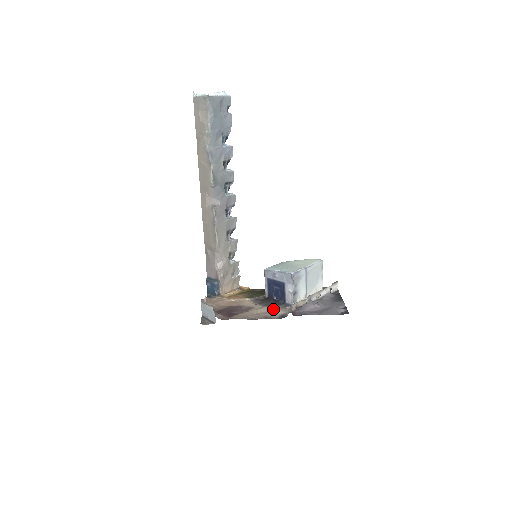
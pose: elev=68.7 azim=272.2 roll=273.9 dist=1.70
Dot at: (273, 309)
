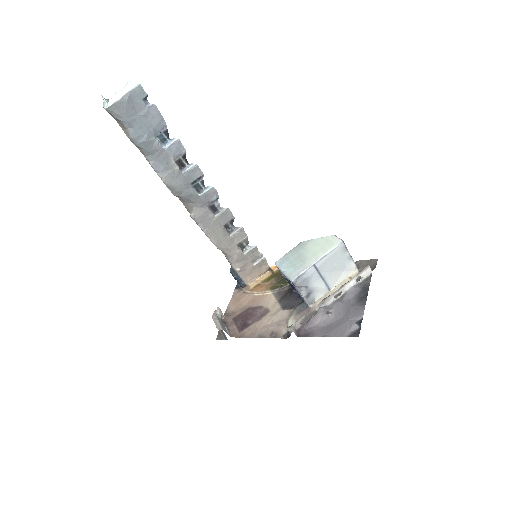
Dot at: (286, 315)
